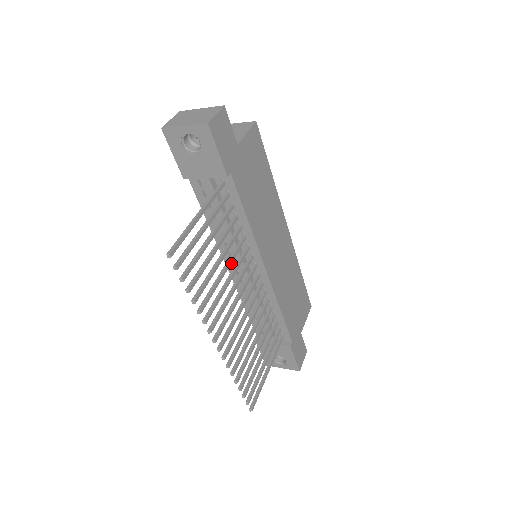
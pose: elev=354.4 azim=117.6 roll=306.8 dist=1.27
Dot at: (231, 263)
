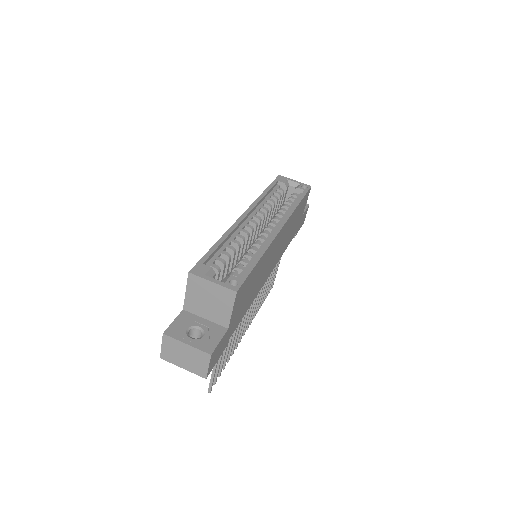
Dot at: occluded
